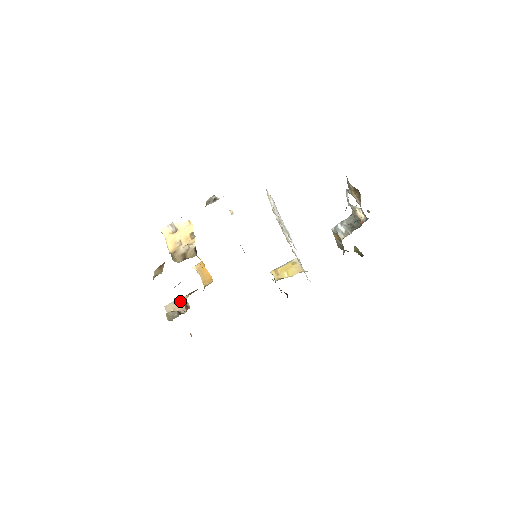
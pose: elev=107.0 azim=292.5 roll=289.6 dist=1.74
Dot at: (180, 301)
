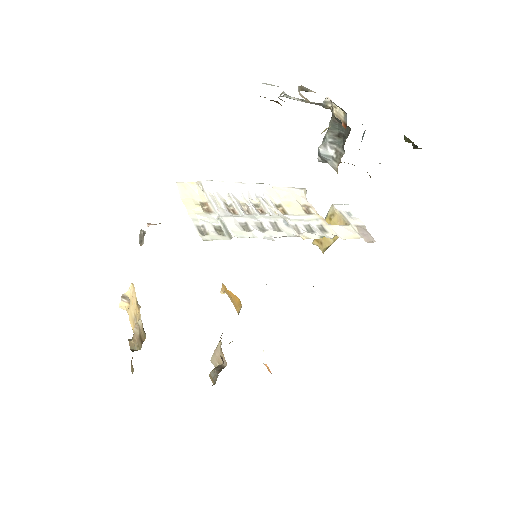
Dot at: (218, 350)
